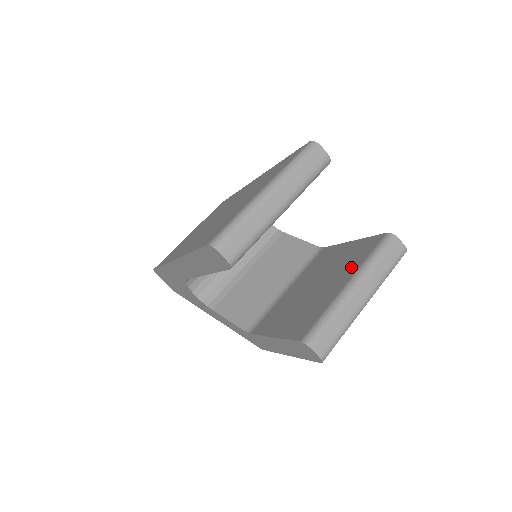
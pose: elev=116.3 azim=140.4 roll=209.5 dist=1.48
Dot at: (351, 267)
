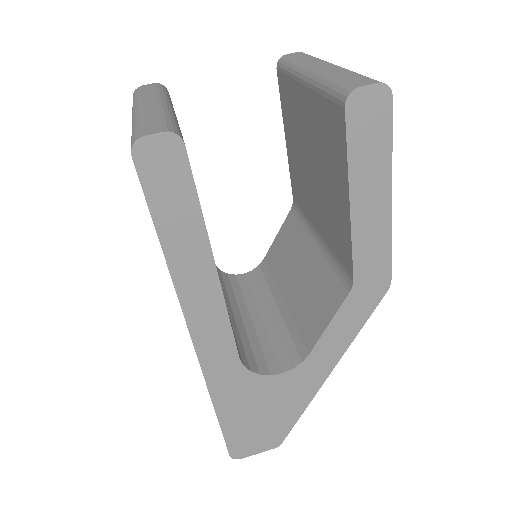
Dot at: (295, 99)
